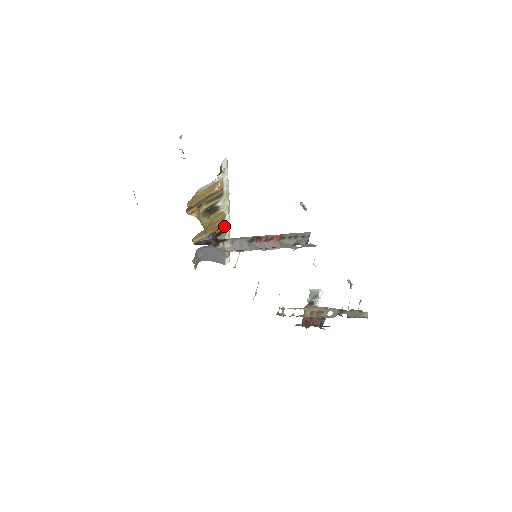
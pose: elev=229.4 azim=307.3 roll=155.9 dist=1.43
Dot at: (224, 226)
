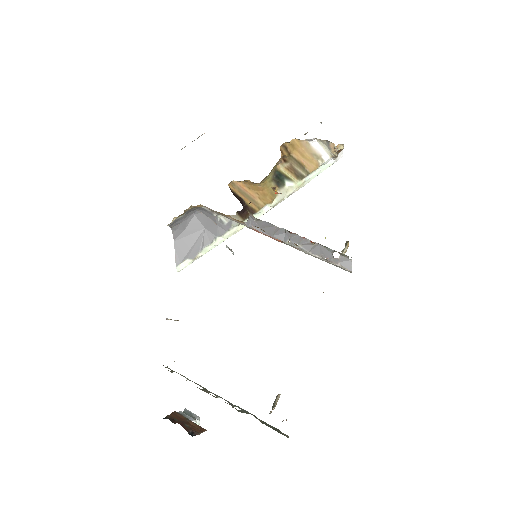
Dot at: (254, 212)
